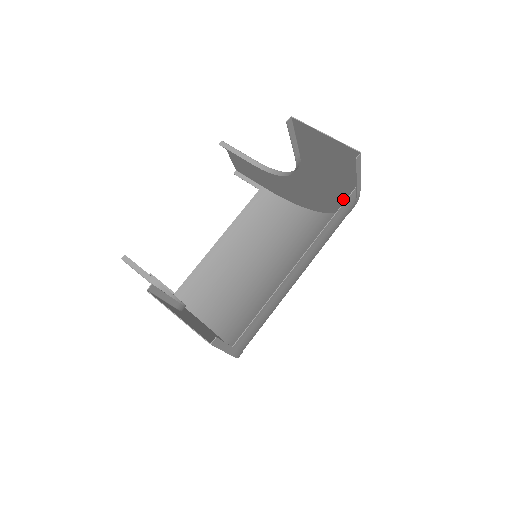
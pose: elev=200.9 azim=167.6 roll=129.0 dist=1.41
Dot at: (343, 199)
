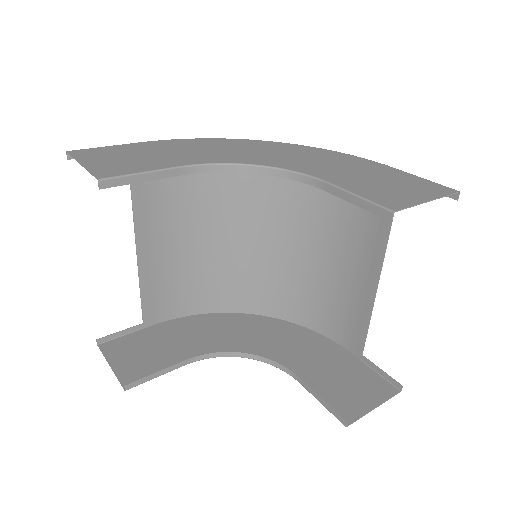
Dot at: (334, 156)
